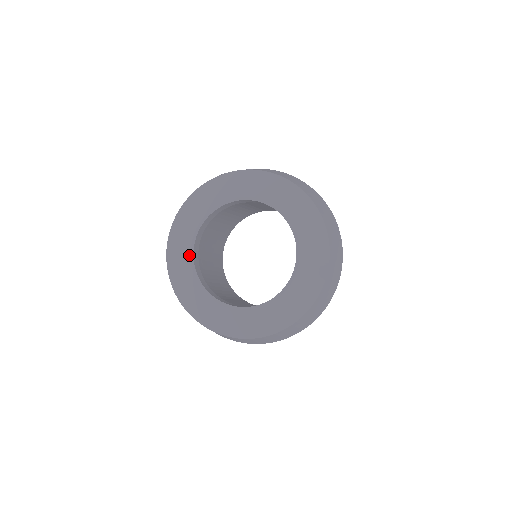
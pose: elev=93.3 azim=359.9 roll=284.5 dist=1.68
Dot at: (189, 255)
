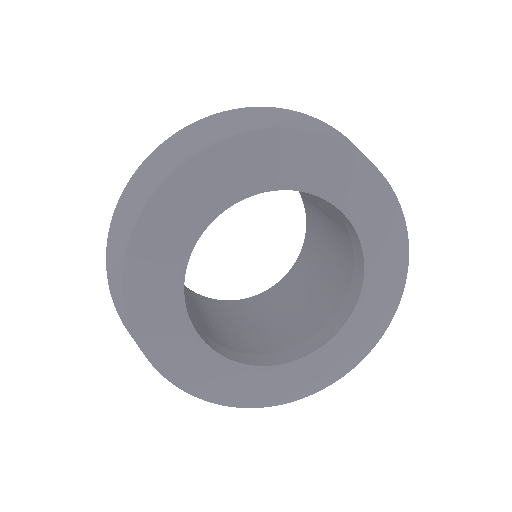
Dot at: (193, 232)
